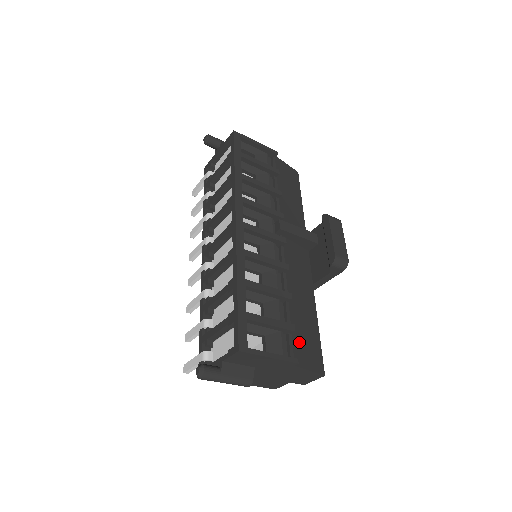
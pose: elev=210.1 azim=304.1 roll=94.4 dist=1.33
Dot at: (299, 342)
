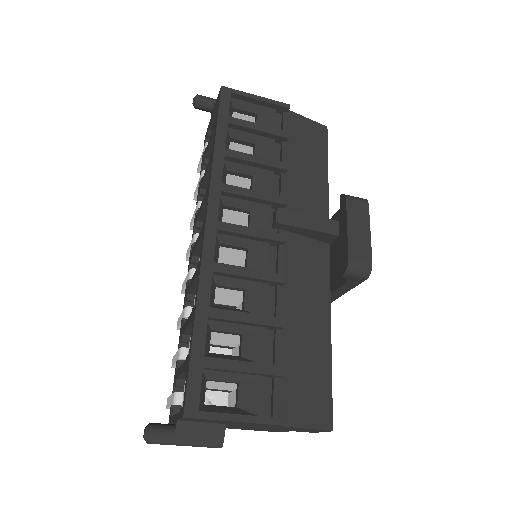
Dot at: (292, 387)
